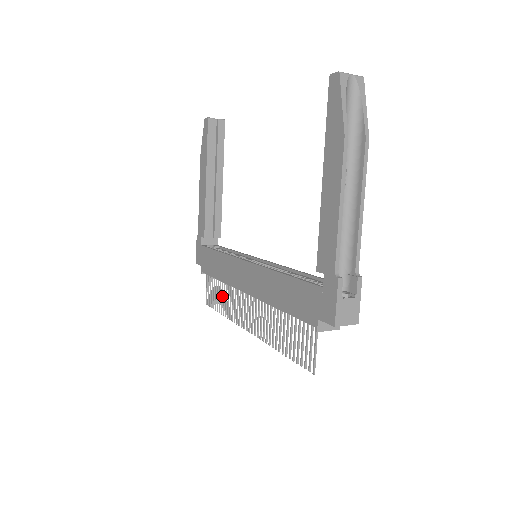
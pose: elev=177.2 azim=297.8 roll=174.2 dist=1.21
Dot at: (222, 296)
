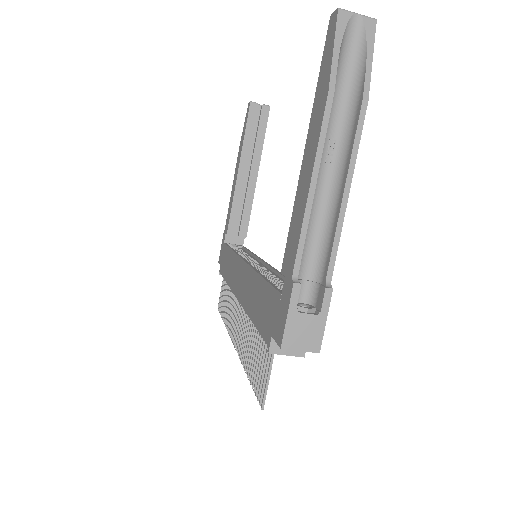
Dot at: (227, 301)
